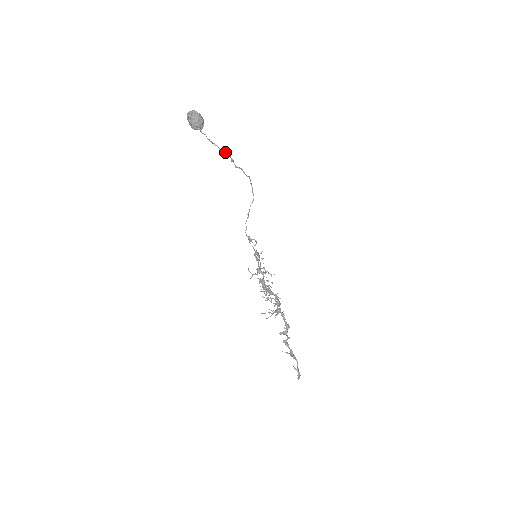
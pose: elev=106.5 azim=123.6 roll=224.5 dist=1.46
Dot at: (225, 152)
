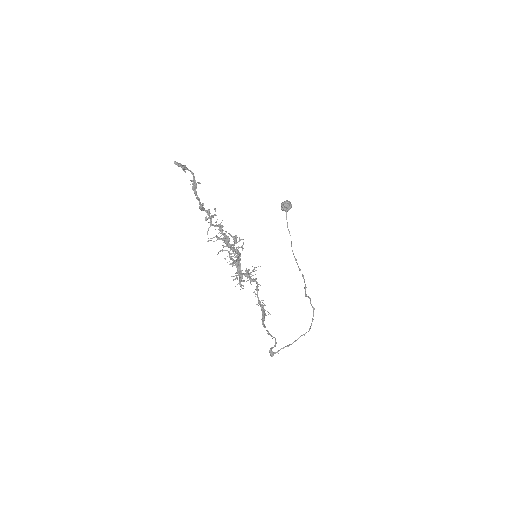
Dot at: (302, 275)
